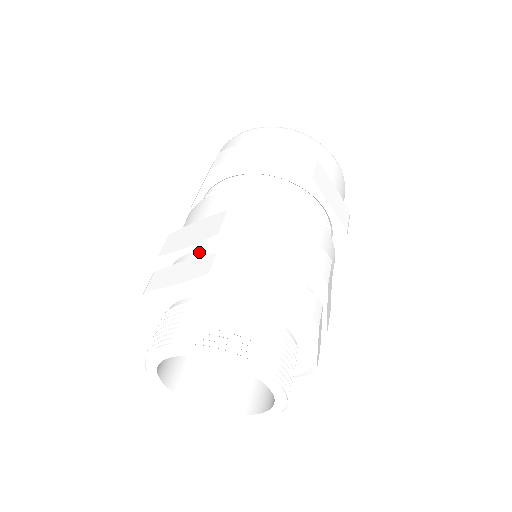
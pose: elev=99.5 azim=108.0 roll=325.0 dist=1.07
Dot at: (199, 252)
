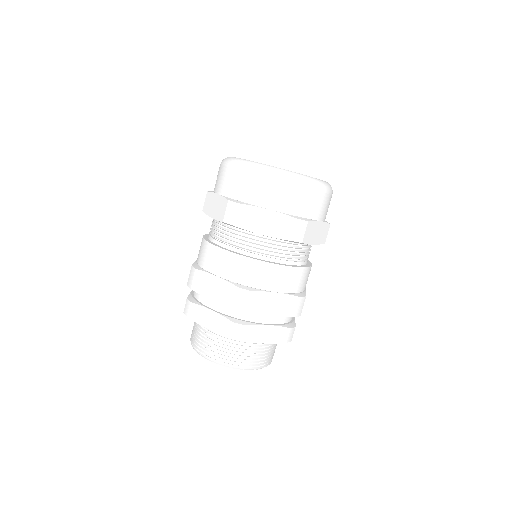
Dot at: (220, 305)
